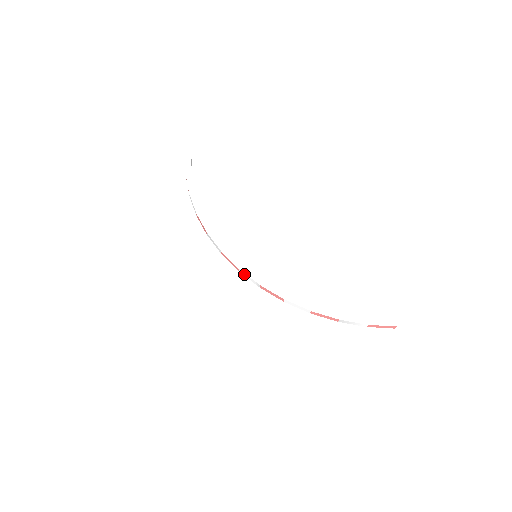
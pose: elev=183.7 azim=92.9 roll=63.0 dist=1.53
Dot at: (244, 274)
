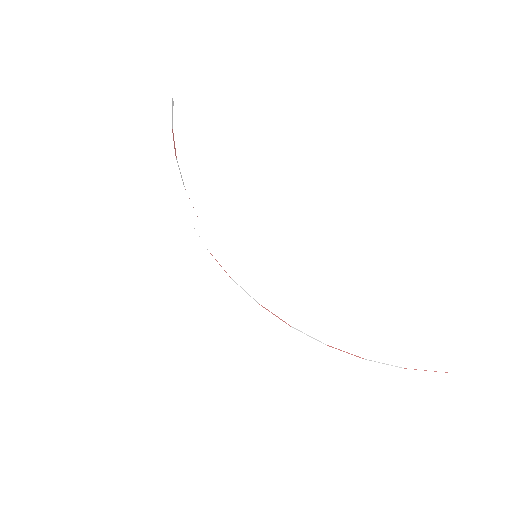
Dot at: occluded
